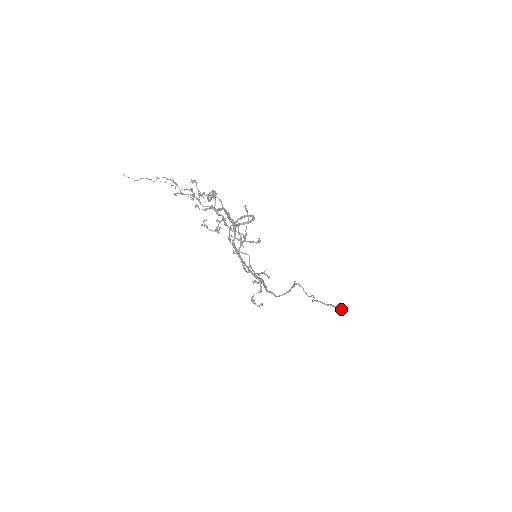
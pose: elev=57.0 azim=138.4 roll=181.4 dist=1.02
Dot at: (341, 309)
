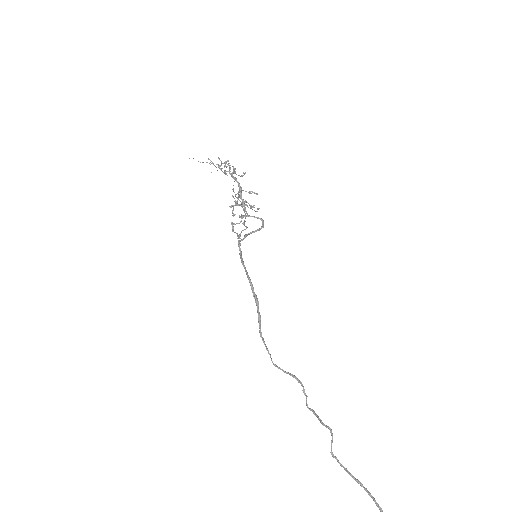
Dot at: out of frame
